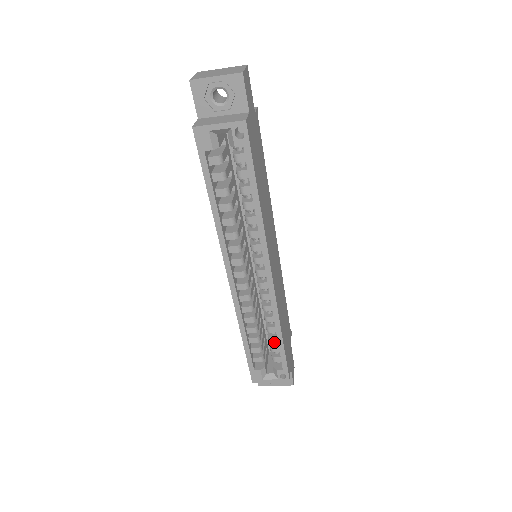
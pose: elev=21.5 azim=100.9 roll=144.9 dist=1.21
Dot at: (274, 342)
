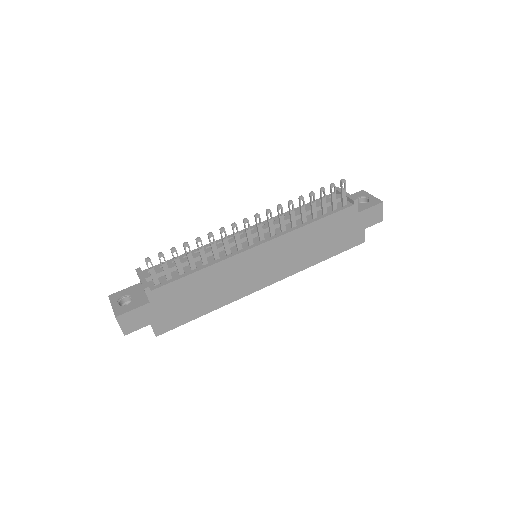
Dot at: occluded
